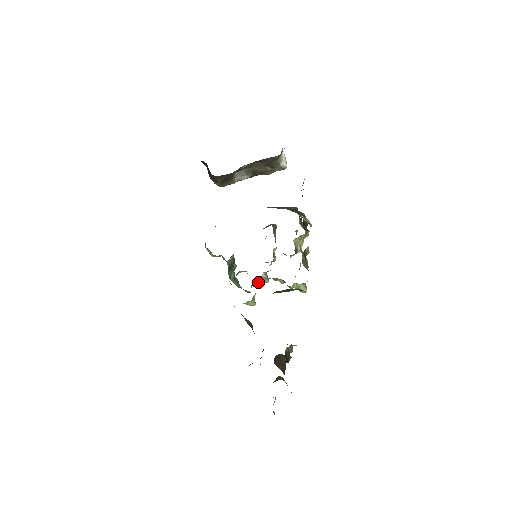
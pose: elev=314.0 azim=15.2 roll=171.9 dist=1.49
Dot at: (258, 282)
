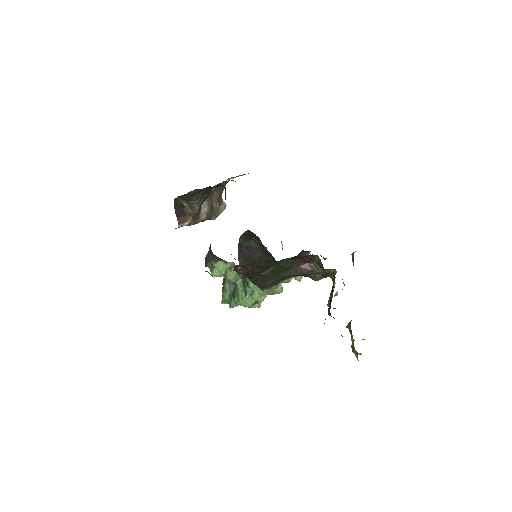
Dot at: occluded
